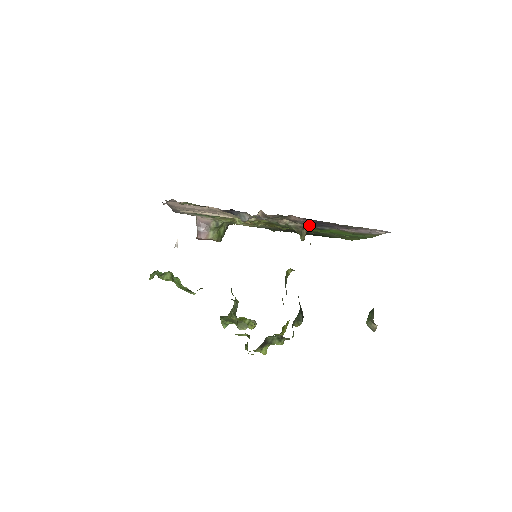
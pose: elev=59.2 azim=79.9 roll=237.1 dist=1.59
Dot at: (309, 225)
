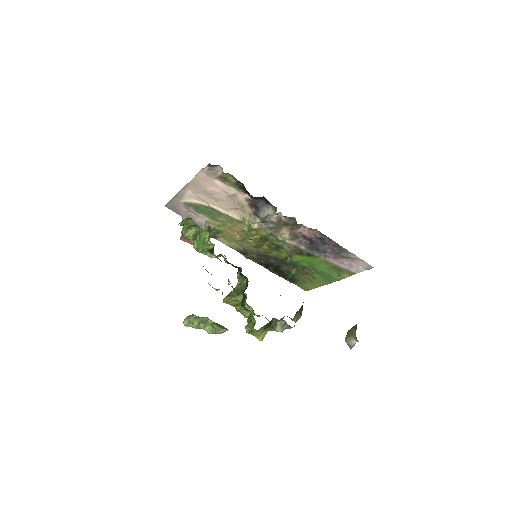
Dot at: (303, 246)
